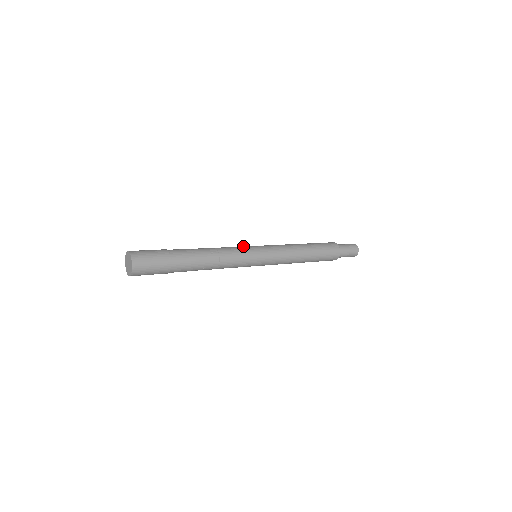
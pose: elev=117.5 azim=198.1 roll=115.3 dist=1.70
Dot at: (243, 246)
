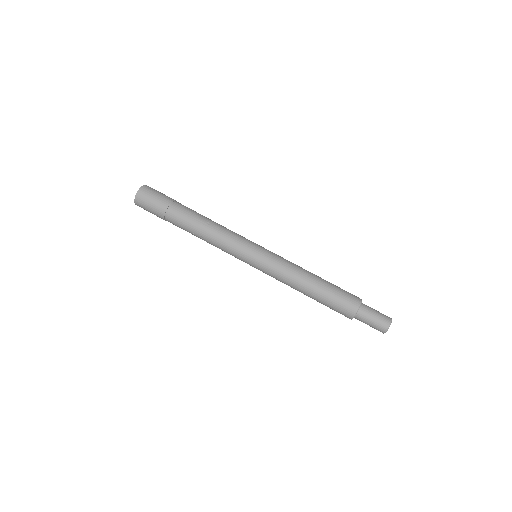
Dot at: occluded
